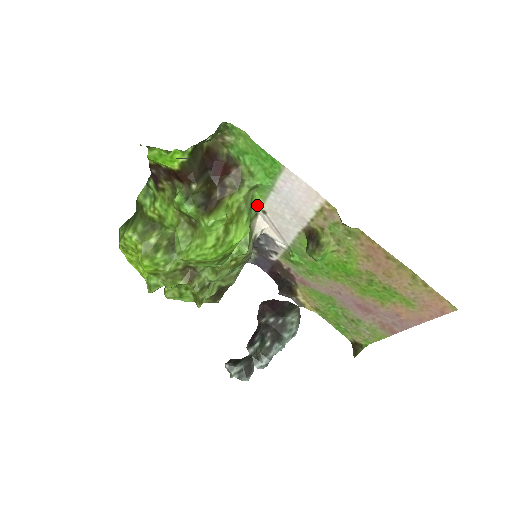
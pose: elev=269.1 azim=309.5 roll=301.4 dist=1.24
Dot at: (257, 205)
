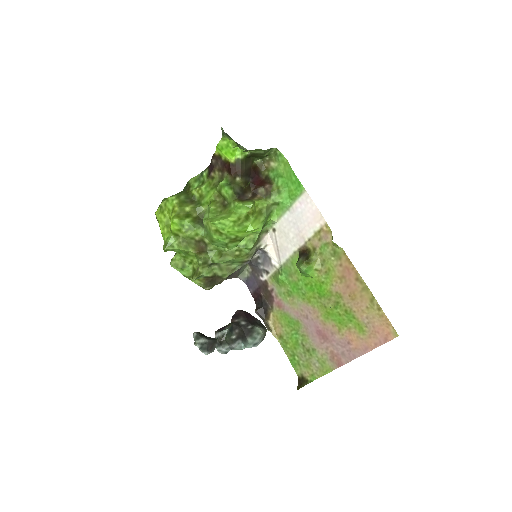
Dot at: (272, 221)
